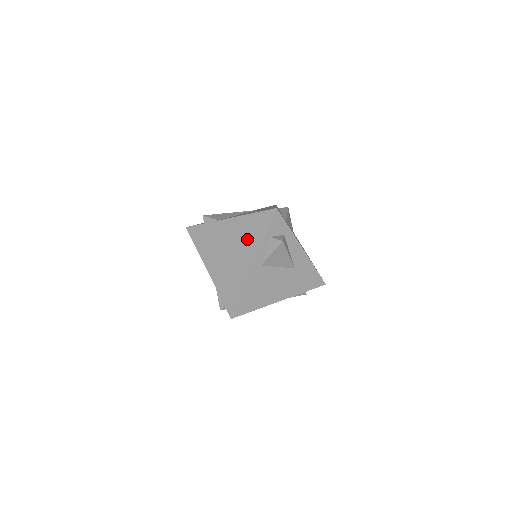
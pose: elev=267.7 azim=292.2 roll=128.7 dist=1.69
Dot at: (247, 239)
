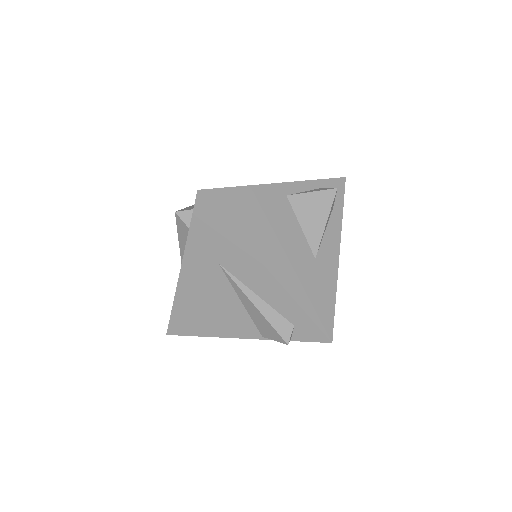
Dot at: occluded
